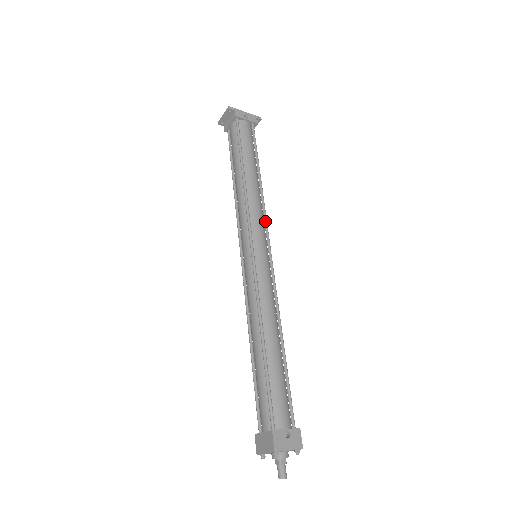
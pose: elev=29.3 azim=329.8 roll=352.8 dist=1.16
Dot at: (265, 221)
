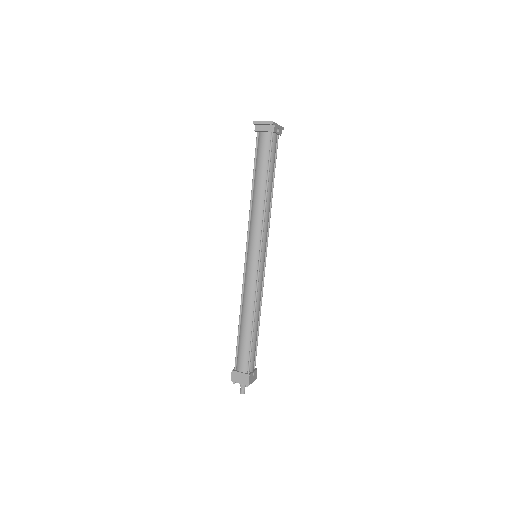
Dot at: (268, 231)
